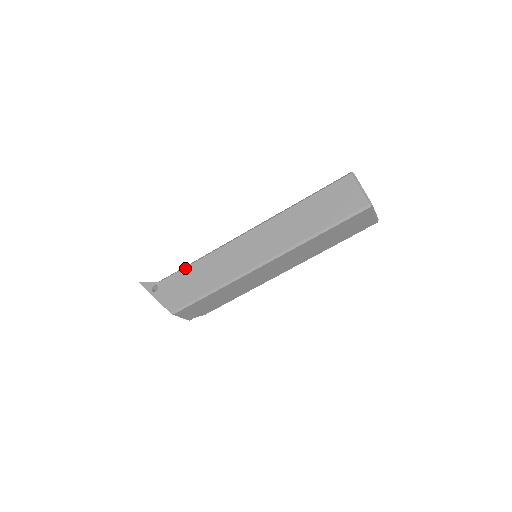
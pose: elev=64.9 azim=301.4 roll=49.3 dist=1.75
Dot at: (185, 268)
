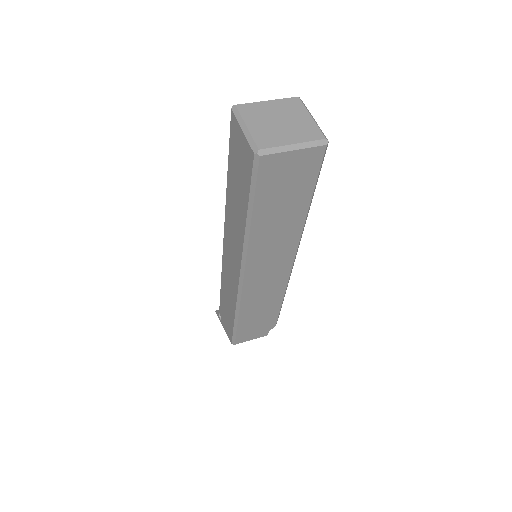
Dot at: (220, 292)
